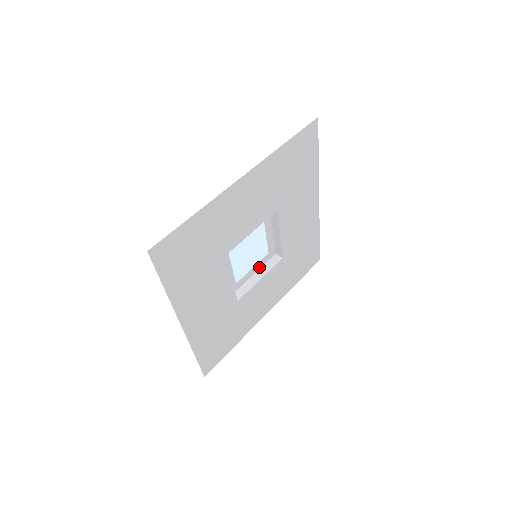
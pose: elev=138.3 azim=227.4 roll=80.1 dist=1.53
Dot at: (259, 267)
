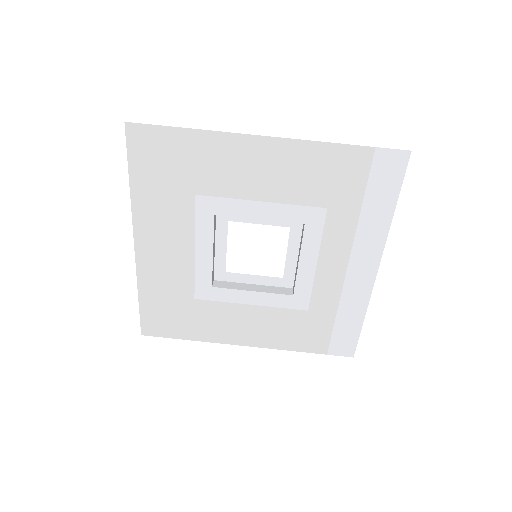
Dot at: (264, 283)
